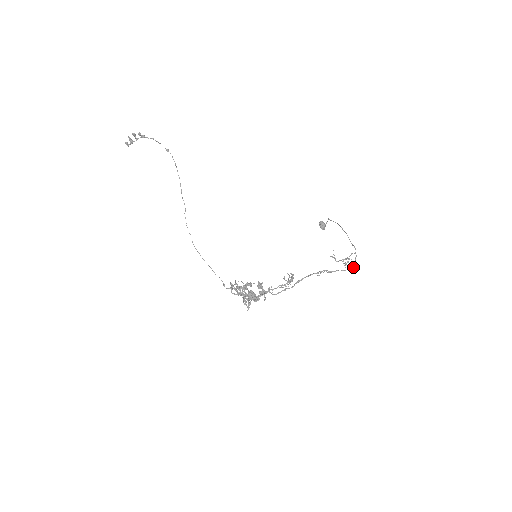
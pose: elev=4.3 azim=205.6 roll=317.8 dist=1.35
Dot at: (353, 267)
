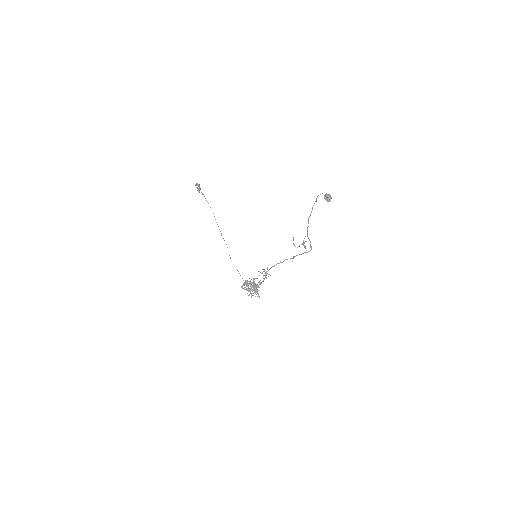
Dot at: occluded
